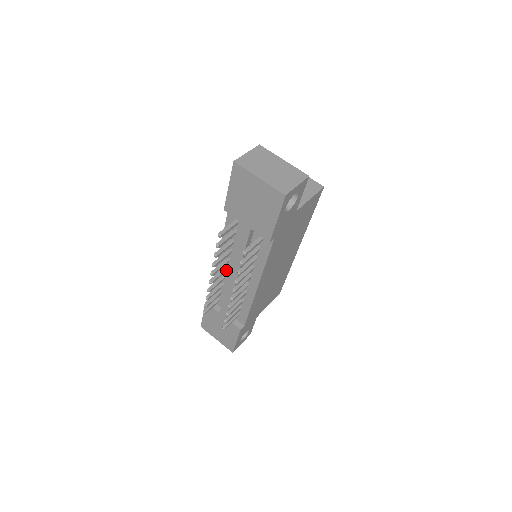
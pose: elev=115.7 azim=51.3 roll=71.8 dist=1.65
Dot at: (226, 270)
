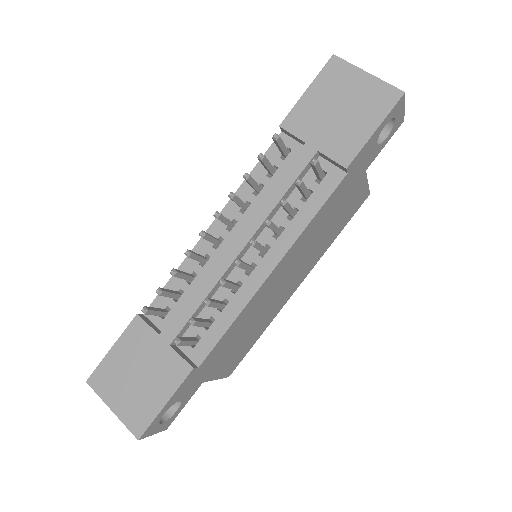
Dot at: (219, 243)
